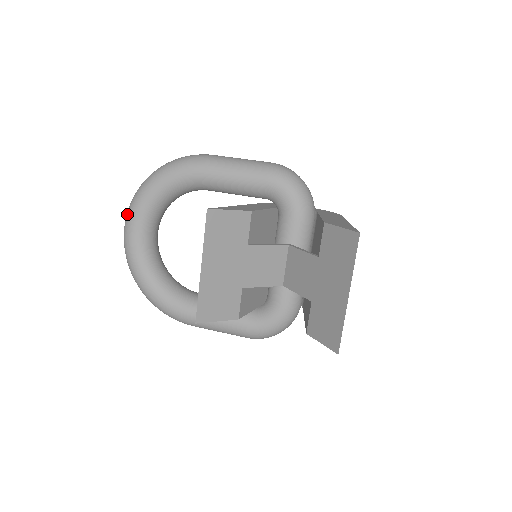
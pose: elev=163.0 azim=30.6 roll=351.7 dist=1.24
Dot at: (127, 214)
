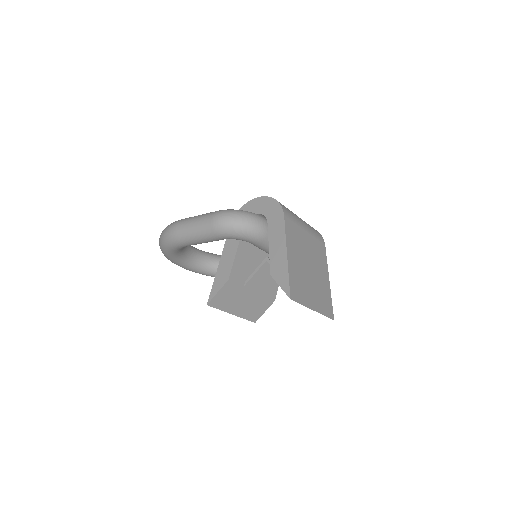
Dot at: occluded
